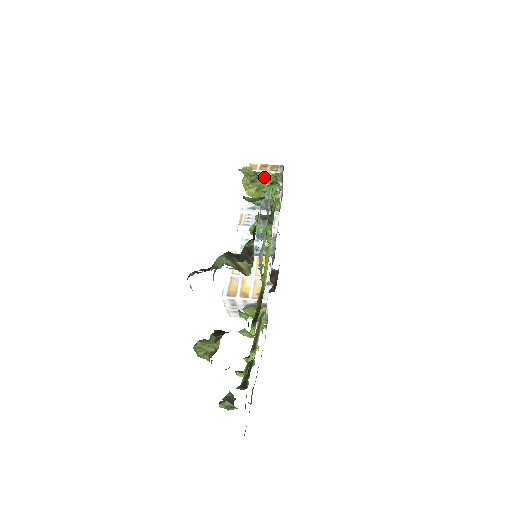
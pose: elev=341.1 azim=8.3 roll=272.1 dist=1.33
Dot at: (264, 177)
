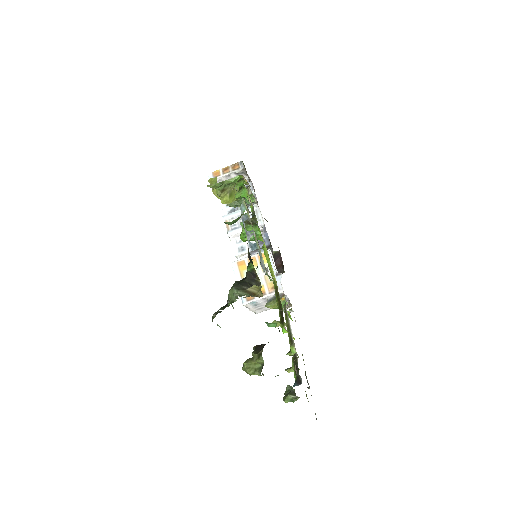
Dot at: (231, 183)
